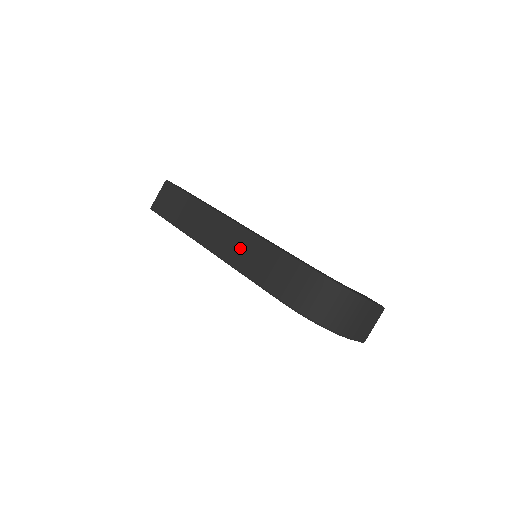
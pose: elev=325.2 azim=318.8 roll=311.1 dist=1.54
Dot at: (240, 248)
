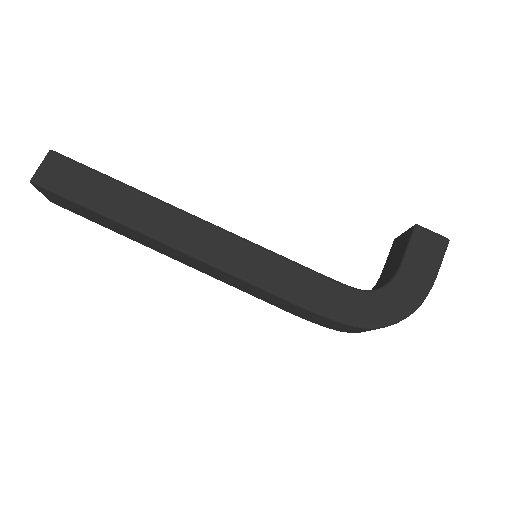
Dot at: (238, 285)
